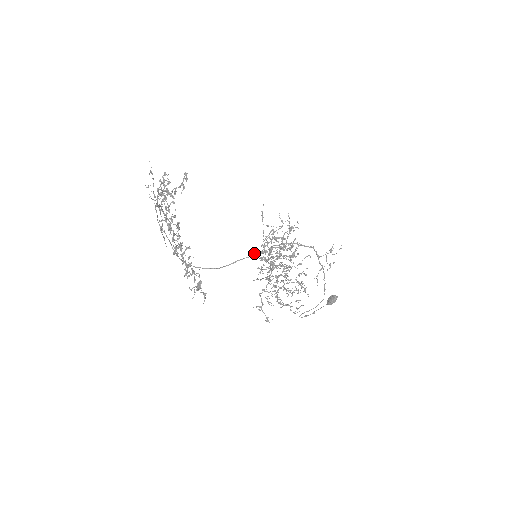
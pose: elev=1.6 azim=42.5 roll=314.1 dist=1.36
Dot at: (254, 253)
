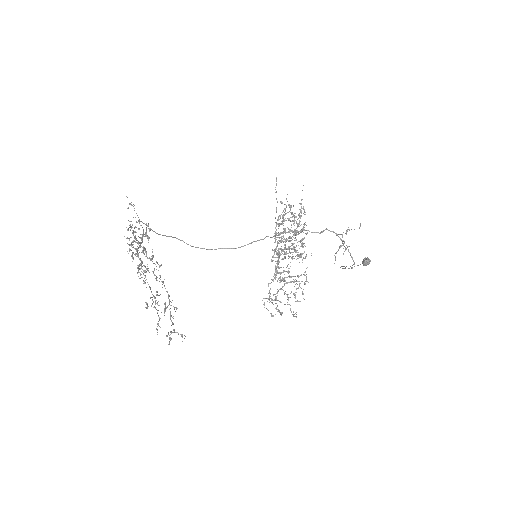
Dot at: (267, 236)
